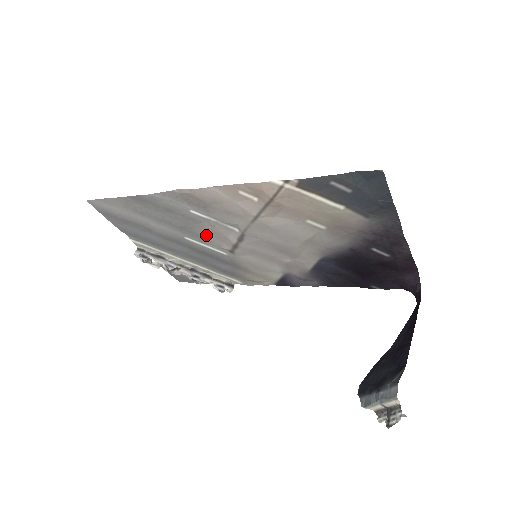
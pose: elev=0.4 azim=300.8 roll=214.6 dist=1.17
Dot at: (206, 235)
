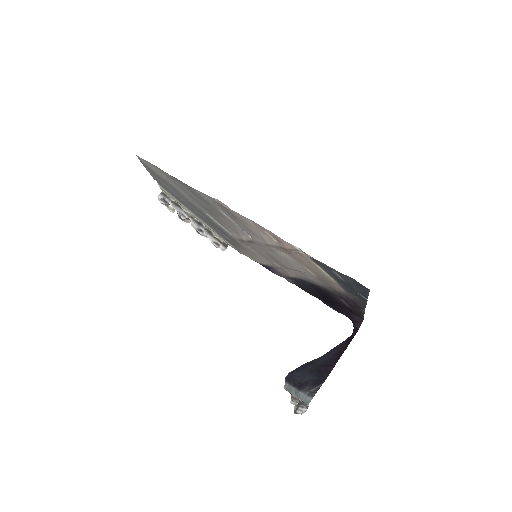
Dot at: (224, 223)
